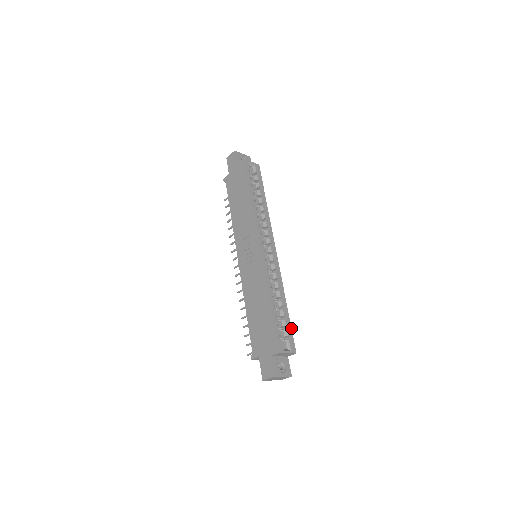
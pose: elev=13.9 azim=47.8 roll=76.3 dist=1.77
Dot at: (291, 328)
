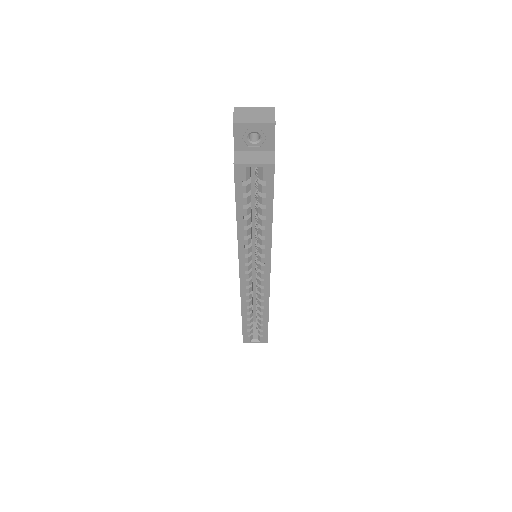
Dot at: (267, 330)
